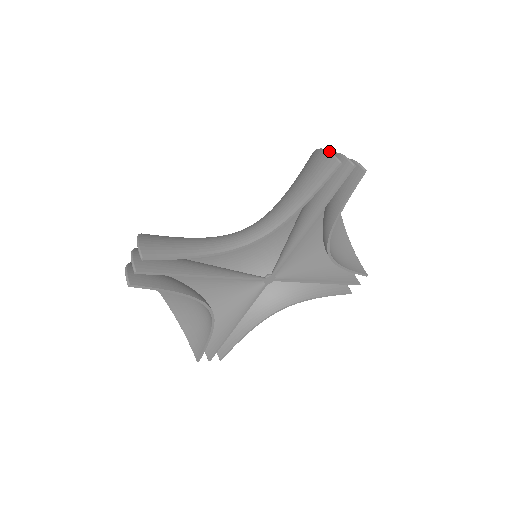
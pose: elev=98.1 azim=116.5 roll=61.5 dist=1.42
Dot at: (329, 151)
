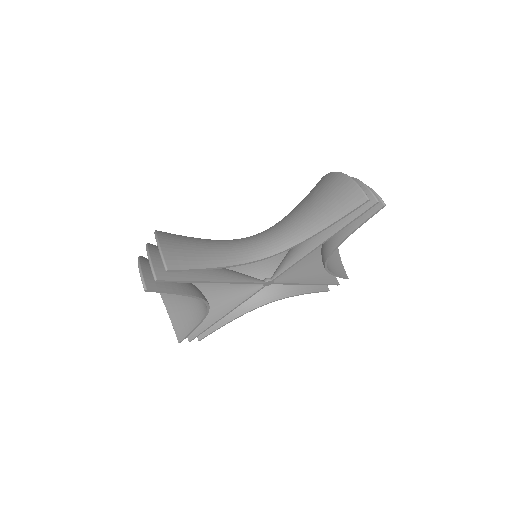
Dot at: (357, 183)
